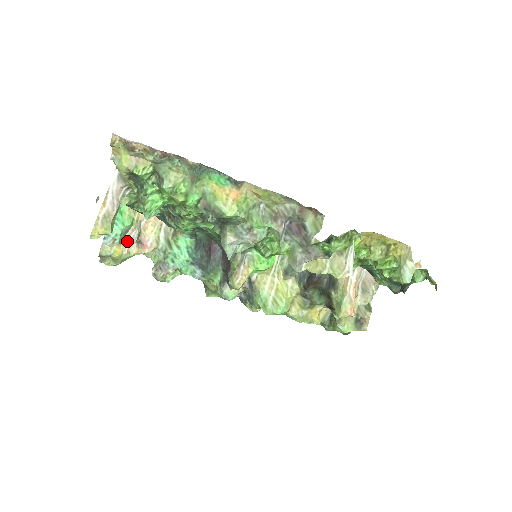
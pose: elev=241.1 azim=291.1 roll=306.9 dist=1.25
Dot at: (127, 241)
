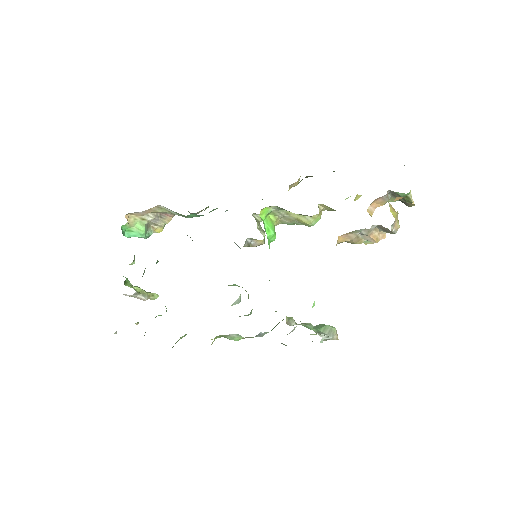
Dot at: (155, 224)
